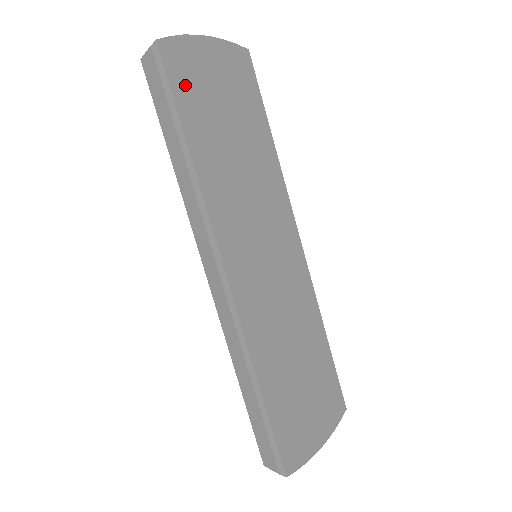
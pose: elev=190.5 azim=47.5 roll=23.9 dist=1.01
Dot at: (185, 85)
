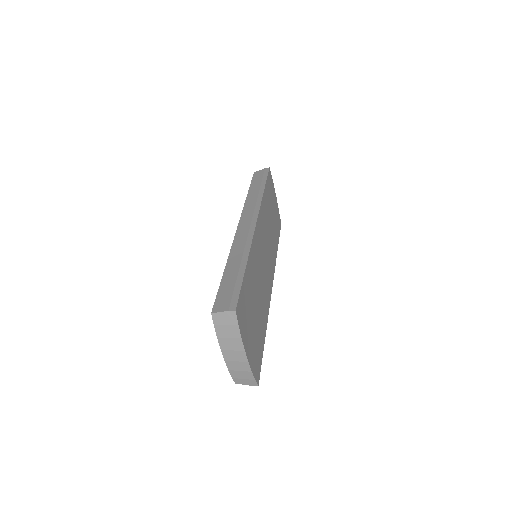
Dot at: (269, 185)
